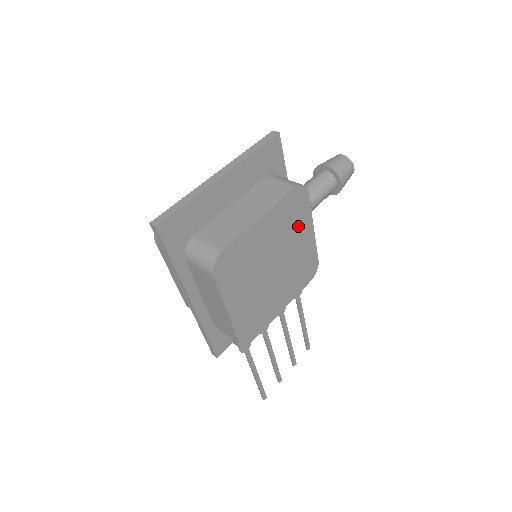
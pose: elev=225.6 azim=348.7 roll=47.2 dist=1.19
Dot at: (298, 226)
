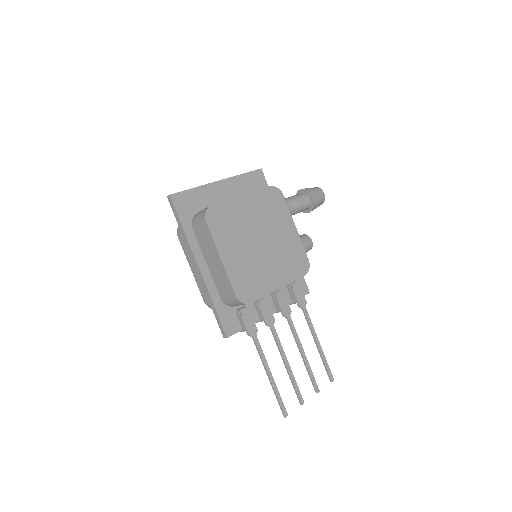
Dot at: (279, 218)
